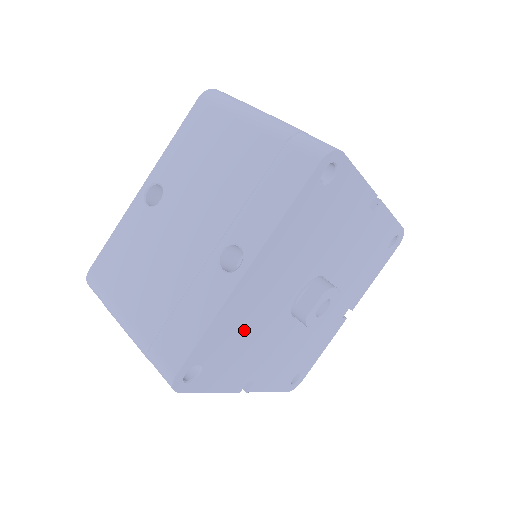
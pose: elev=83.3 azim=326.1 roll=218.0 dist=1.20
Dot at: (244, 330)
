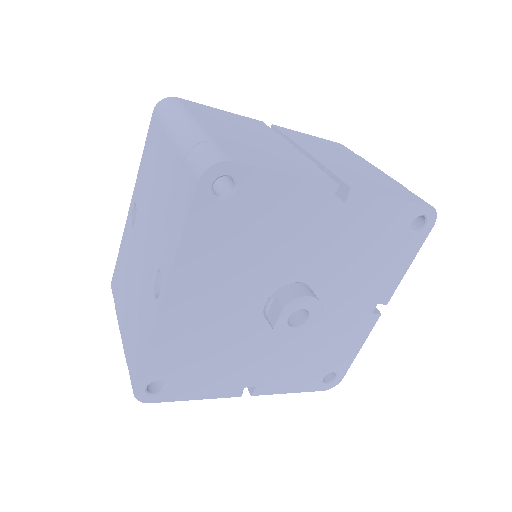
Dot at: (202, 346)
